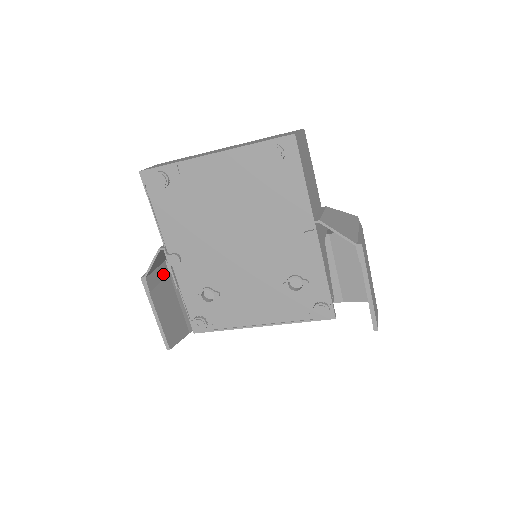
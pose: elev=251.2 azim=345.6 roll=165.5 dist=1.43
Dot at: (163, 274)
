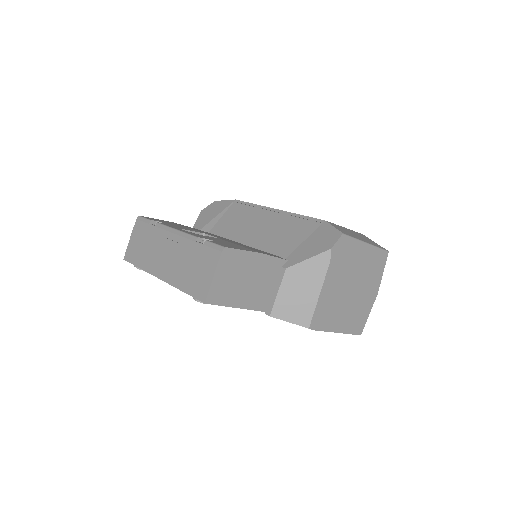
Dot at: occluded
